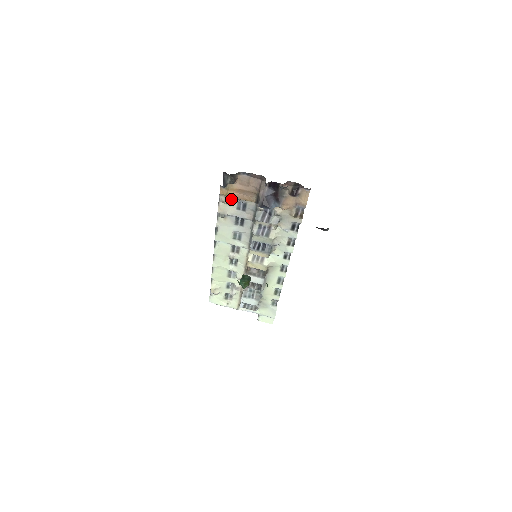
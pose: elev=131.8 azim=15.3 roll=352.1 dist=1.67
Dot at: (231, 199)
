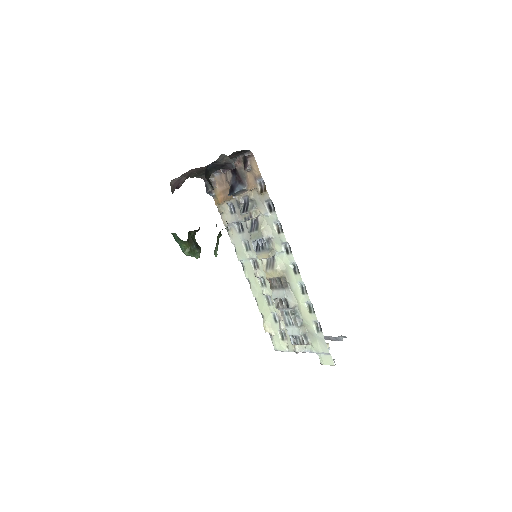
Dot at: (224, 206)
